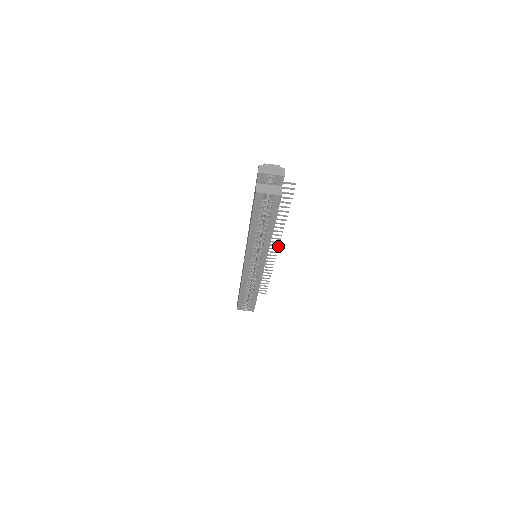
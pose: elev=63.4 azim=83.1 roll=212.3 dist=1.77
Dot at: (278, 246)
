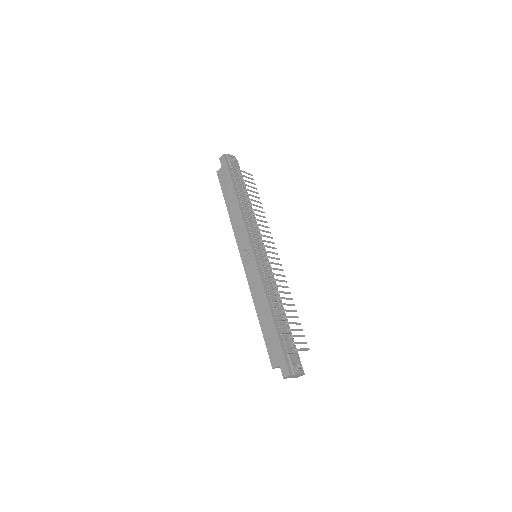
Dot at: (279, 259)
